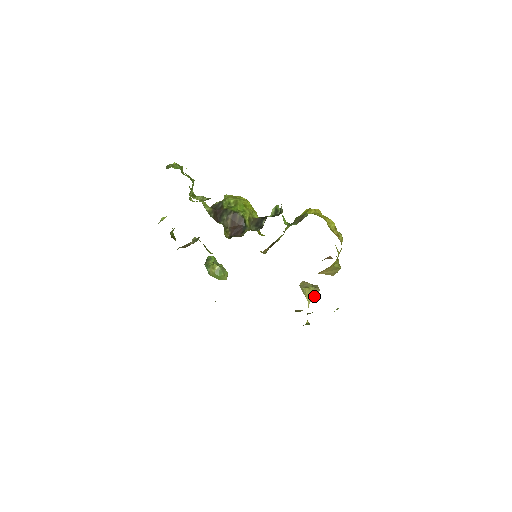
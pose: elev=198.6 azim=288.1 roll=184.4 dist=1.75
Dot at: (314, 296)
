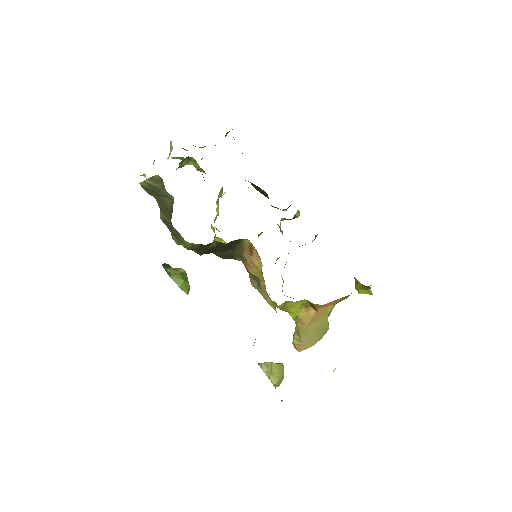
Dot at: (279, 381)
